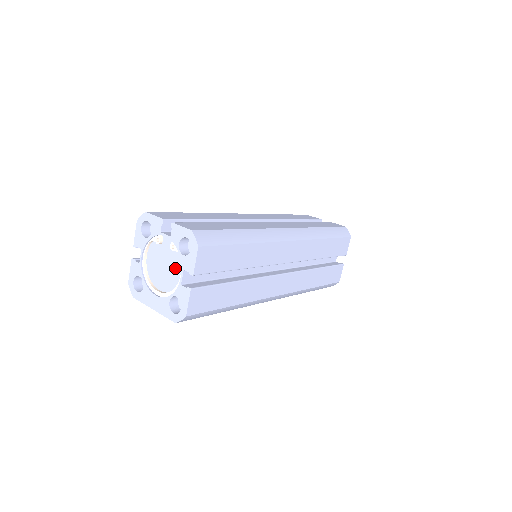
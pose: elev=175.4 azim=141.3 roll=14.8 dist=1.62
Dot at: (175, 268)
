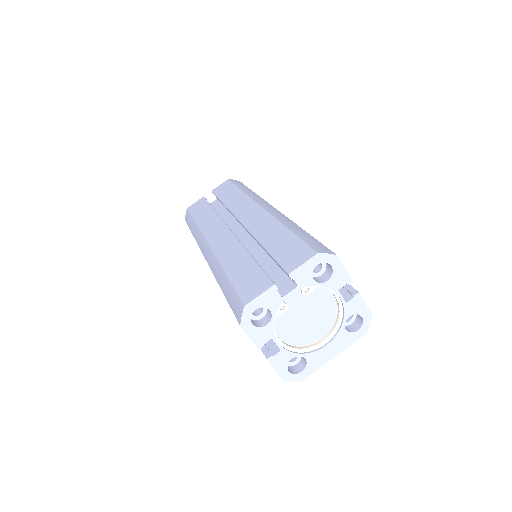
Dot at: (322, 303)
